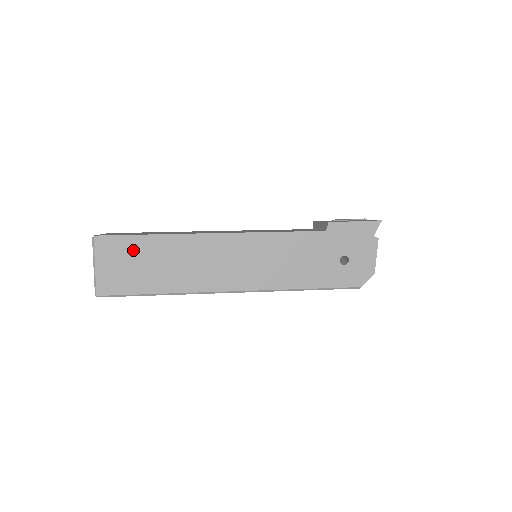
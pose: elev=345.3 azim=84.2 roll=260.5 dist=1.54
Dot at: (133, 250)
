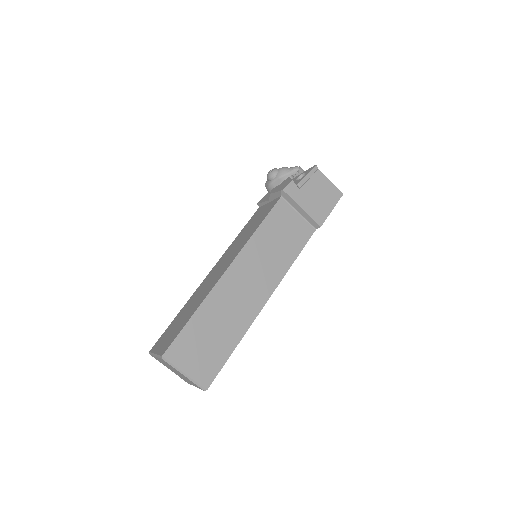
Dot at: occluded
